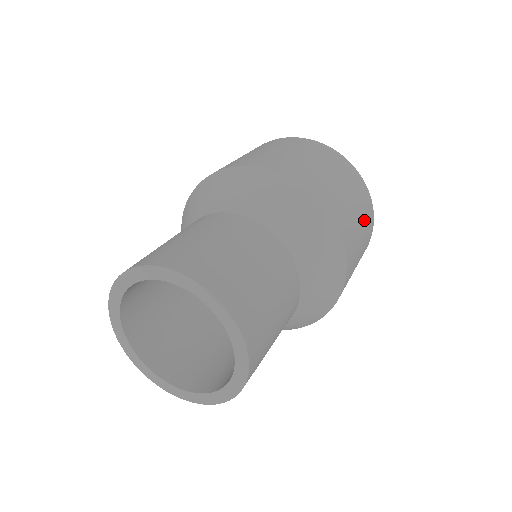
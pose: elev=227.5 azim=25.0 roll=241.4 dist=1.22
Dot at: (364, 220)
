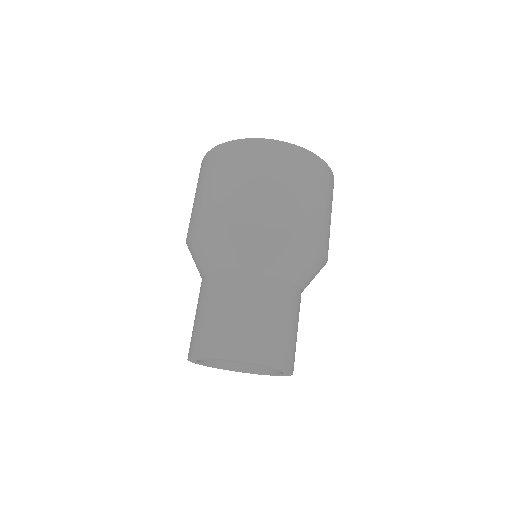
Dot at: occluded
